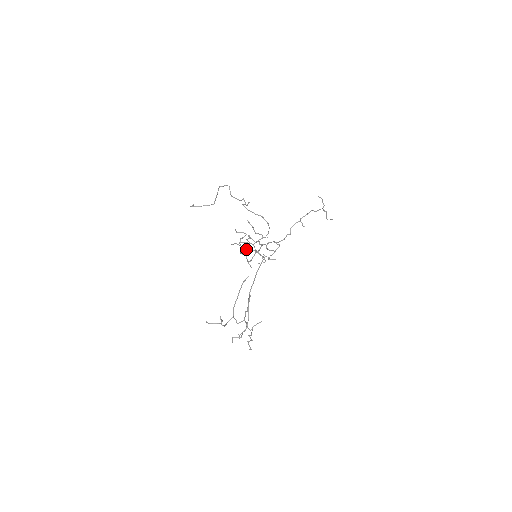
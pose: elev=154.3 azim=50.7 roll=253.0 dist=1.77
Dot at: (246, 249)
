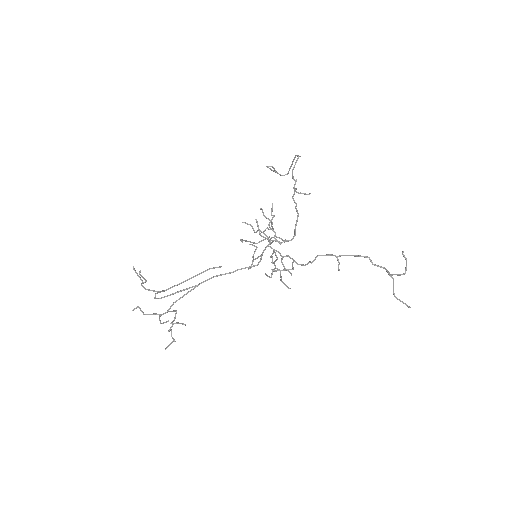
Dot at: occluded
